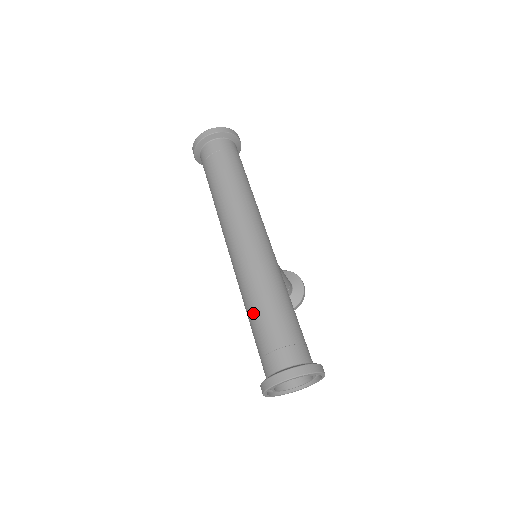
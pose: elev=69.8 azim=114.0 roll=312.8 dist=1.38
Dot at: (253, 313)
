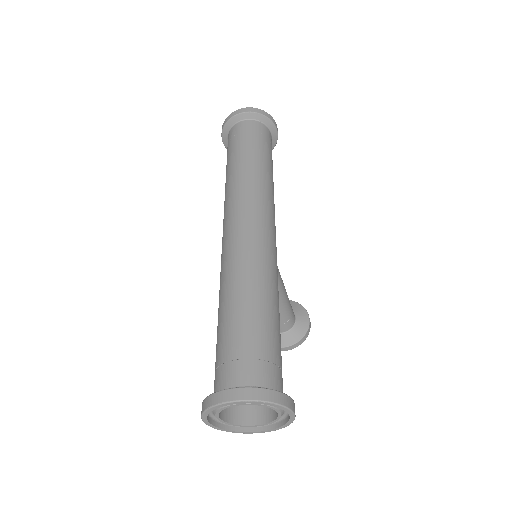
Dot at: (224, 308)
